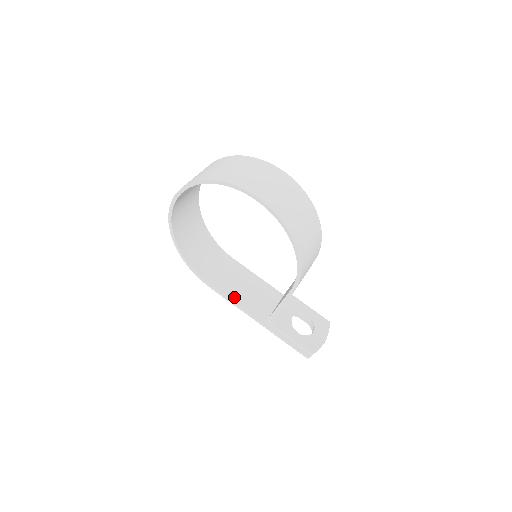
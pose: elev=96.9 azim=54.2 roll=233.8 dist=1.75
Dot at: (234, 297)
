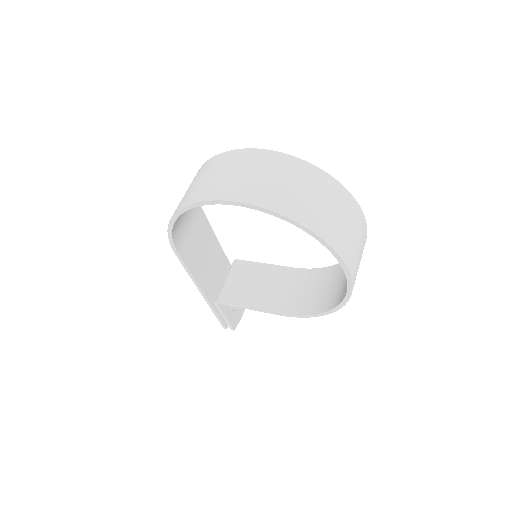
Dot at: (194, 268)
